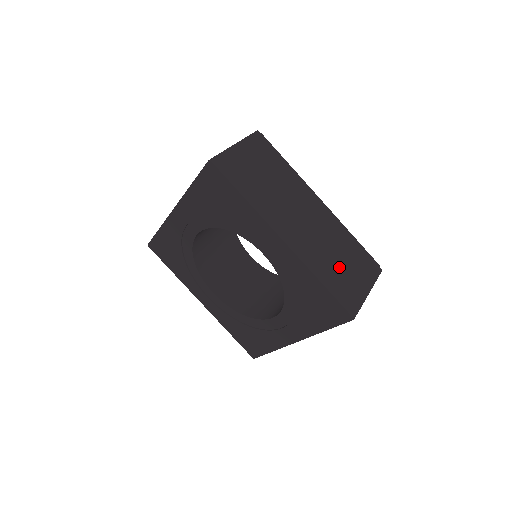
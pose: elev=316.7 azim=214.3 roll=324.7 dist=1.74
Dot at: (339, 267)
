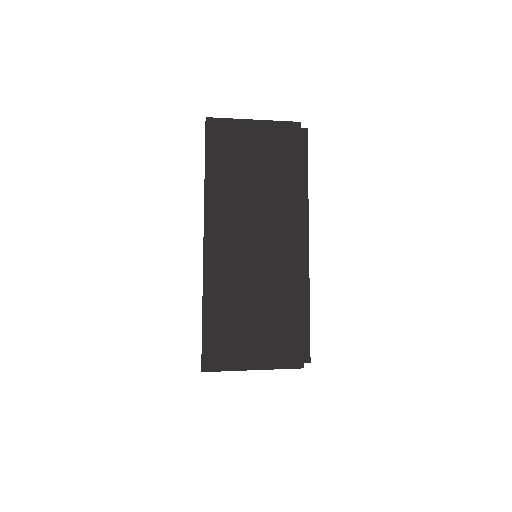
Dot at: (244, 315)
